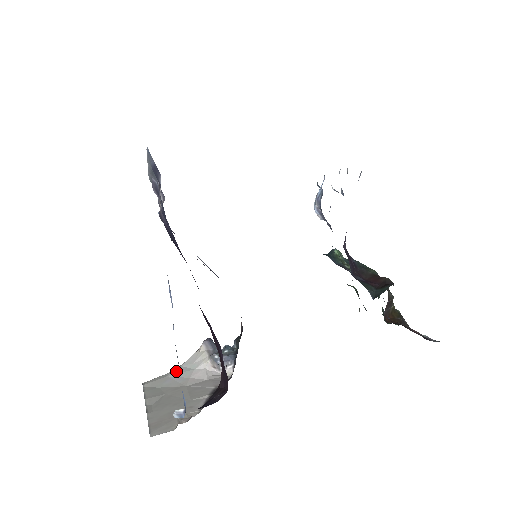
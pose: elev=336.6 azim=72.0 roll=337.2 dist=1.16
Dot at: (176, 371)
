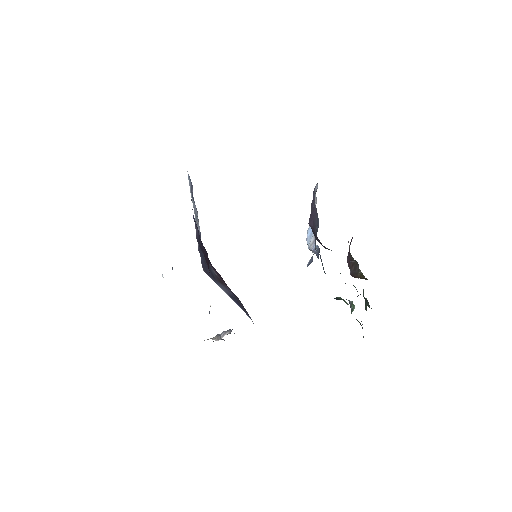
Dot at: occluded
